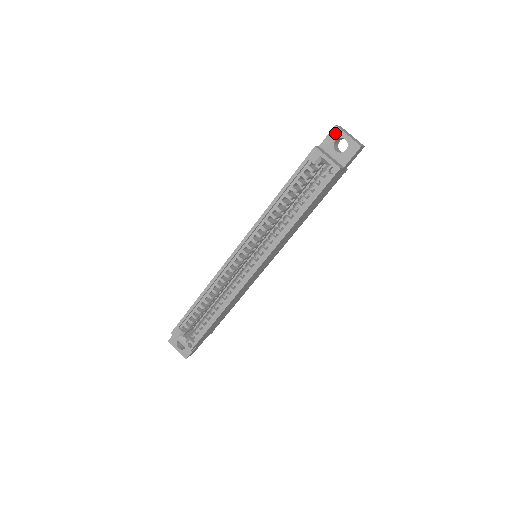
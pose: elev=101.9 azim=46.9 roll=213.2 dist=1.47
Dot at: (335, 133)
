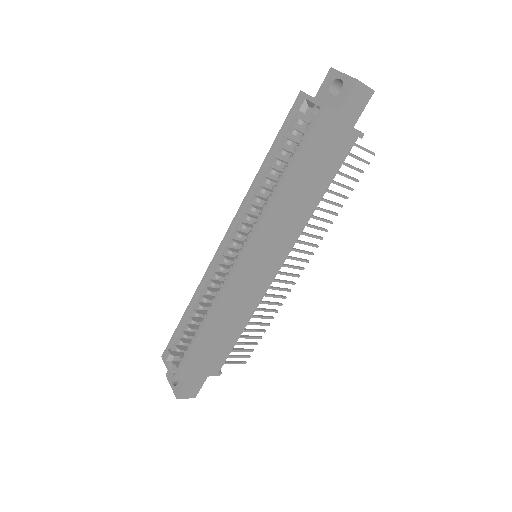
Dot at: (330, 76)
